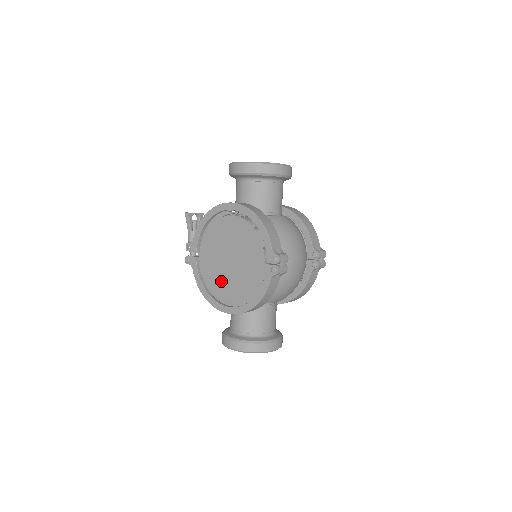
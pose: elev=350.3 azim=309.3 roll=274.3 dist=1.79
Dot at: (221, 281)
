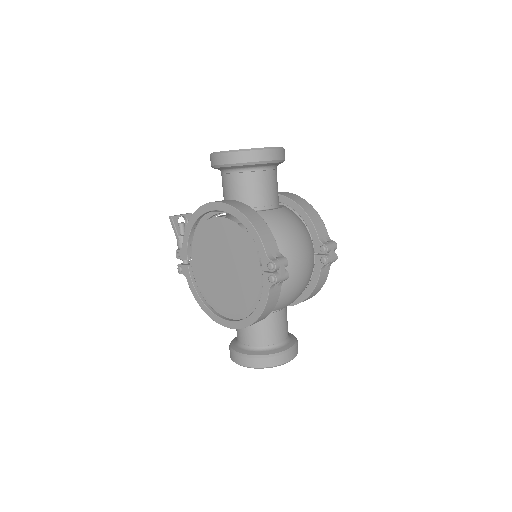
Dot at: (217, 292)
